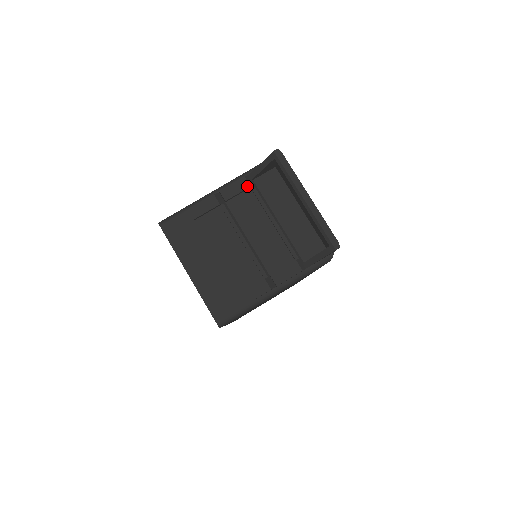
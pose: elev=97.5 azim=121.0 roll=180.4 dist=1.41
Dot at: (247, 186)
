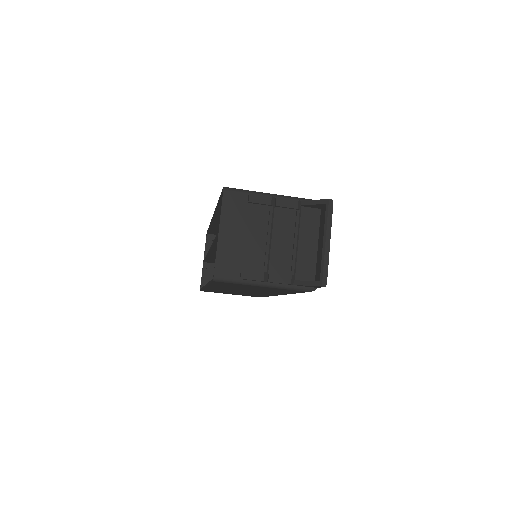
Dot at: (296, 207)
